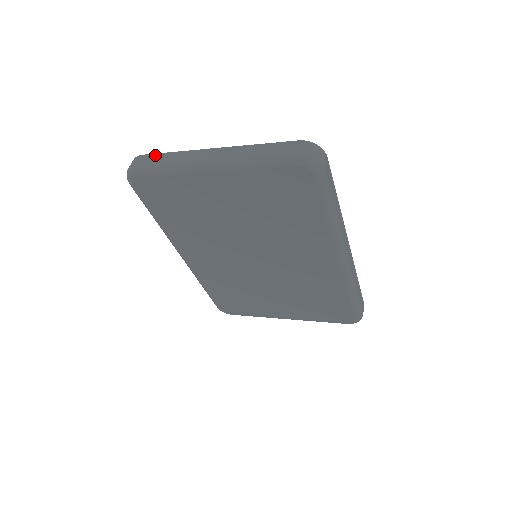
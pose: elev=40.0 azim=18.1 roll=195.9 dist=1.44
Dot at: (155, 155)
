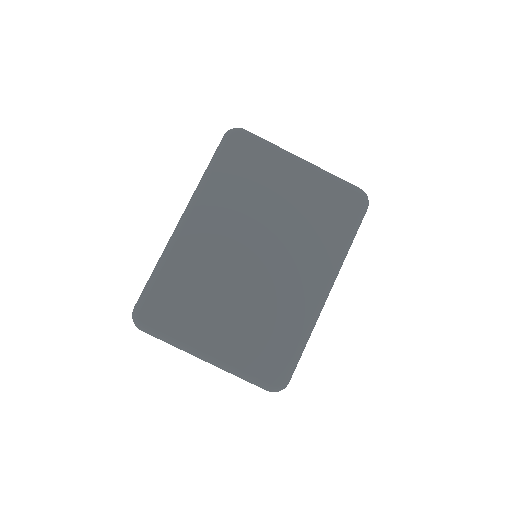
Dot at: occluded
